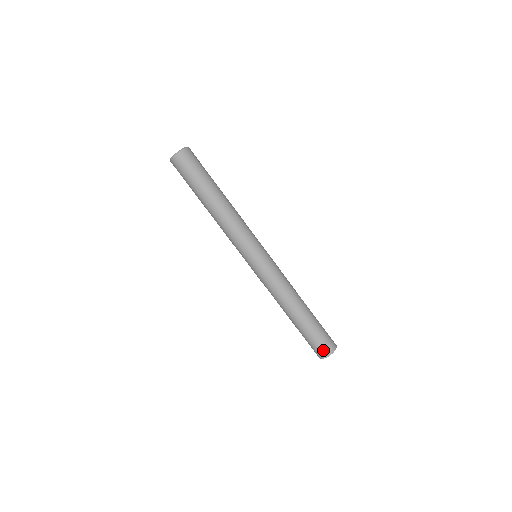
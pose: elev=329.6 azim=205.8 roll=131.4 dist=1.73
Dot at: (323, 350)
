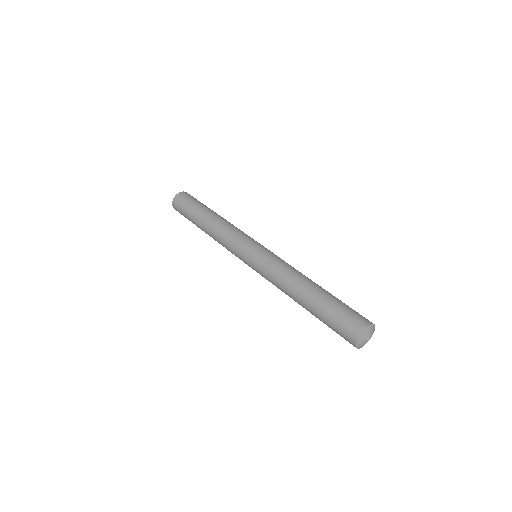
Dot at: (355, 322)
